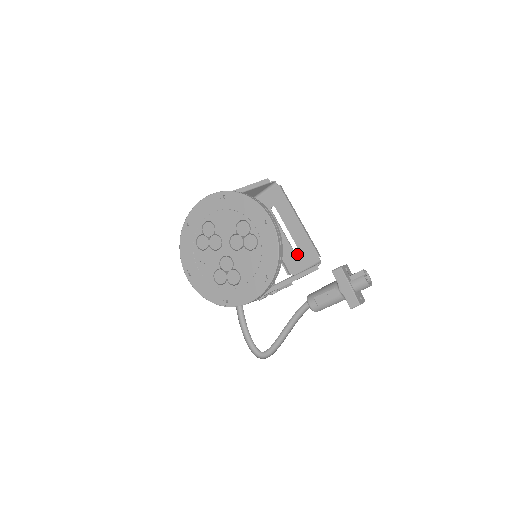
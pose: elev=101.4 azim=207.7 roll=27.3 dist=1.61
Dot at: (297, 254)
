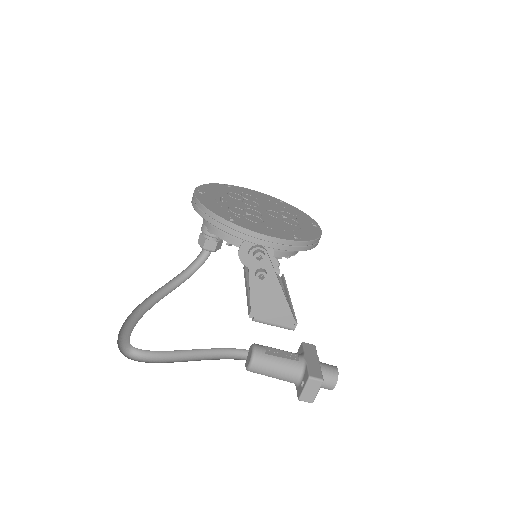
Dot at: occluded
